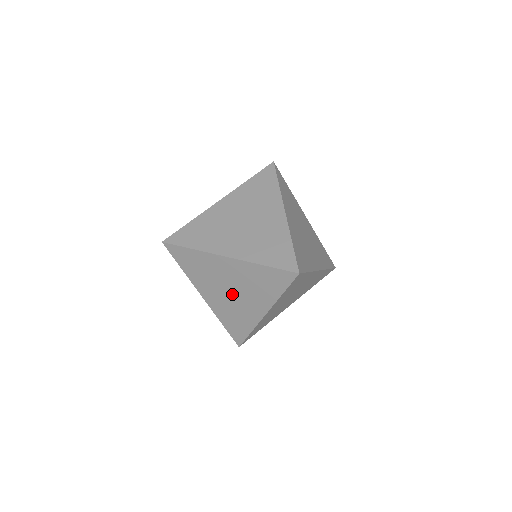
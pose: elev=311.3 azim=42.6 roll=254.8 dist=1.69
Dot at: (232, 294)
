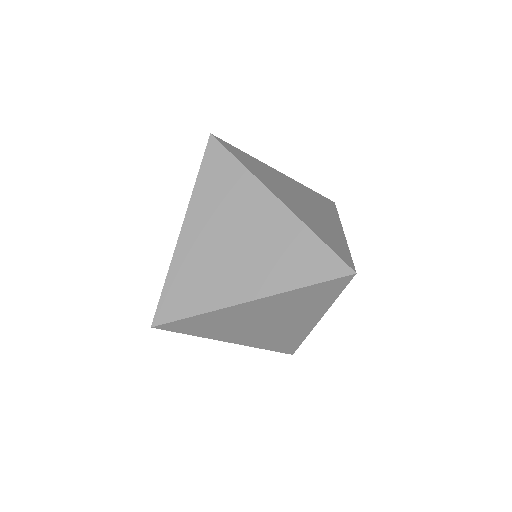
Dot at: occluded
